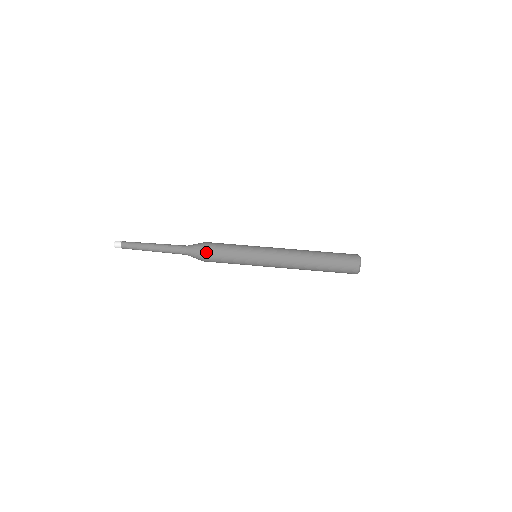
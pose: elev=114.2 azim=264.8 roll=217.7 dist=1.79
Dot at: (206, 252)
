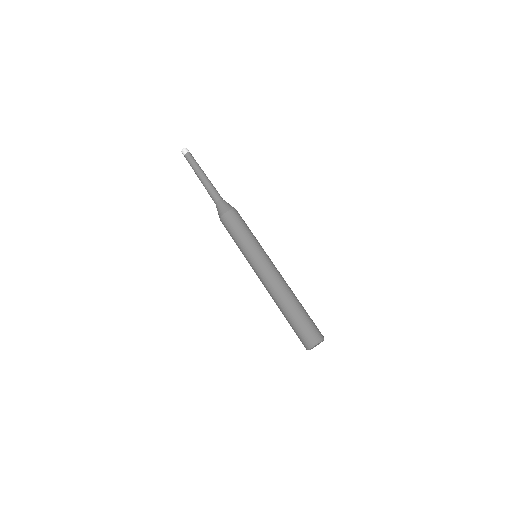
Dot at: (226, 216)
